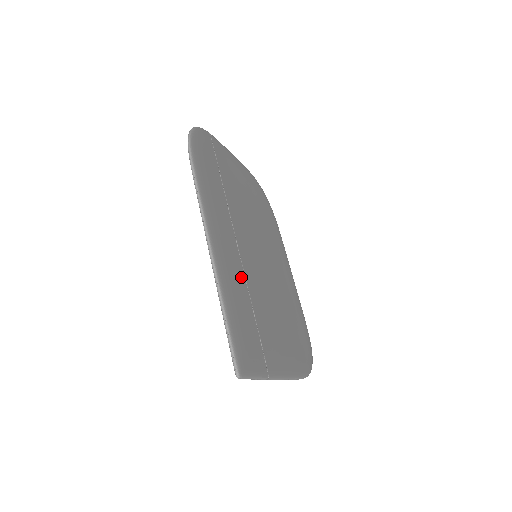
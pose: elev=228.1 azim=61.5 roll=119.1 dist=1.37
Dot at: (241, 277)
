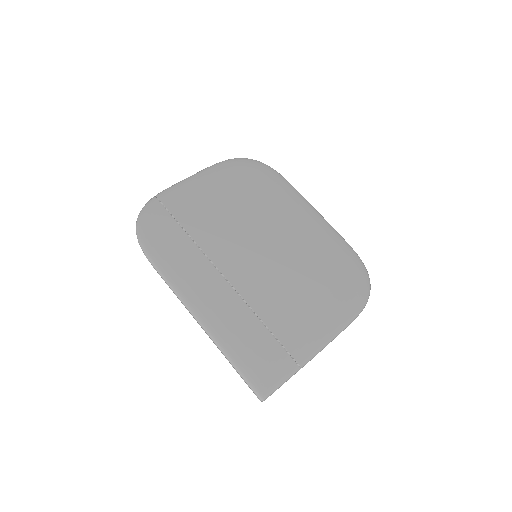
Dot at: (239, 307)
